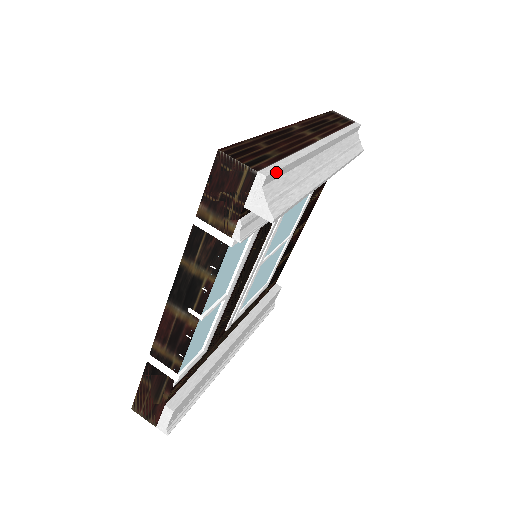
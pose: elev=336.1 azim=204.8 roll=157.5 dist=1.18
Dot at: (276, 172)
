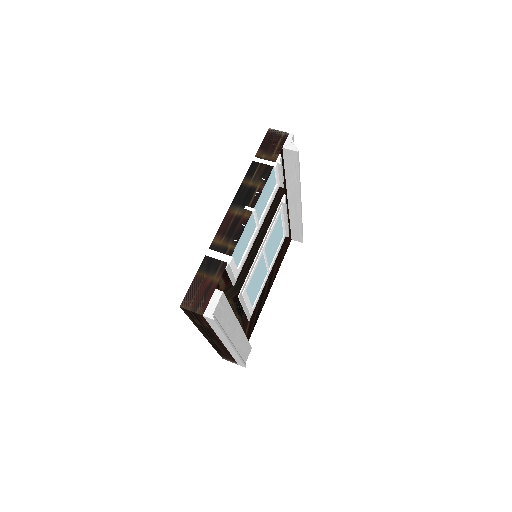
Dot at: occluded
